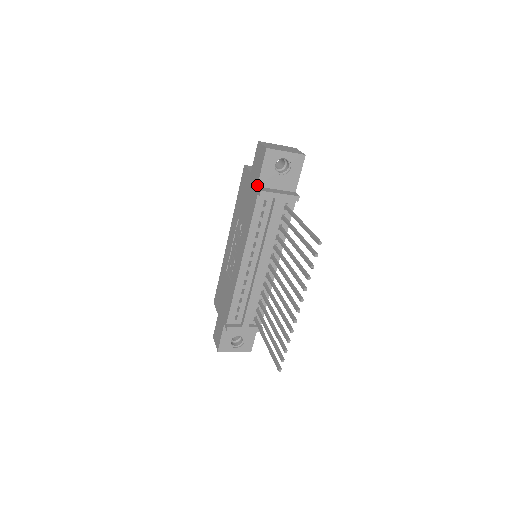
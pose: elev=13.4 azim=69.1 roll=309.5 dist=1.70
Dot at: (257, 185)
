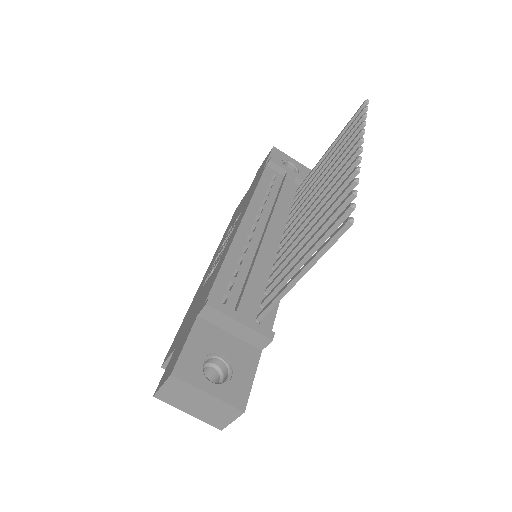
Dot at: (263, 167)
